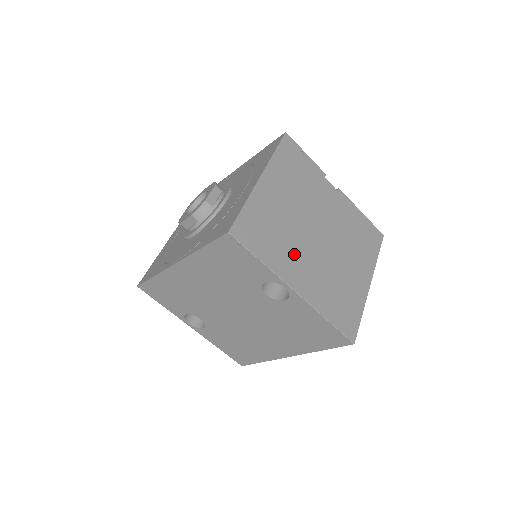
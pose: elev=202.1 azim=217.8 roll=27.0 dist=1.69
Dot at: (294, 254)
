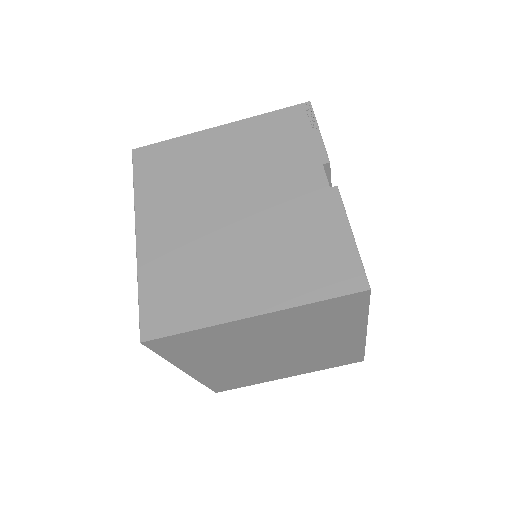
Dot at: (176, 205)
